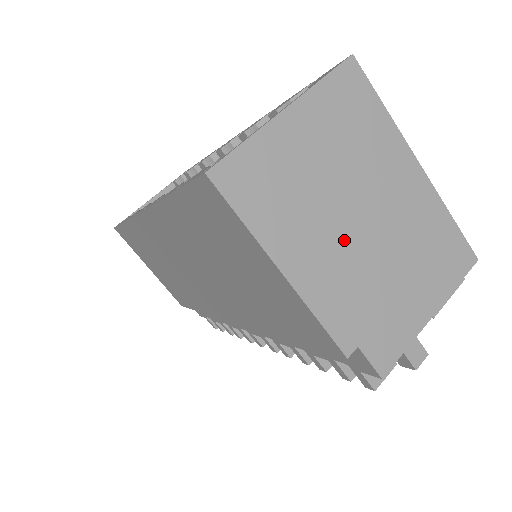
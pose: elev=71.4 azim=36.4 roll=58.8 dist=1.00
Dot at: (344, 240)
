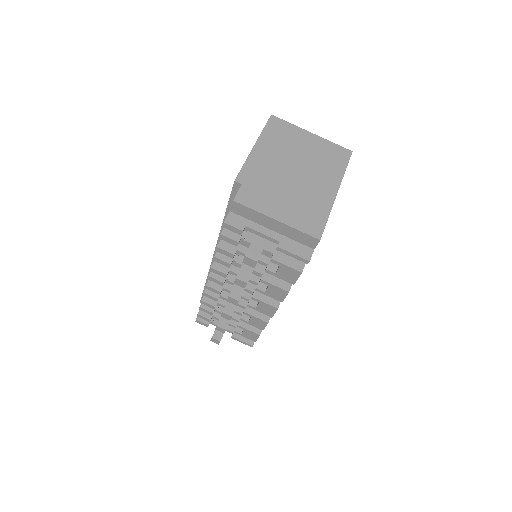
Dot at: (282, 166)
